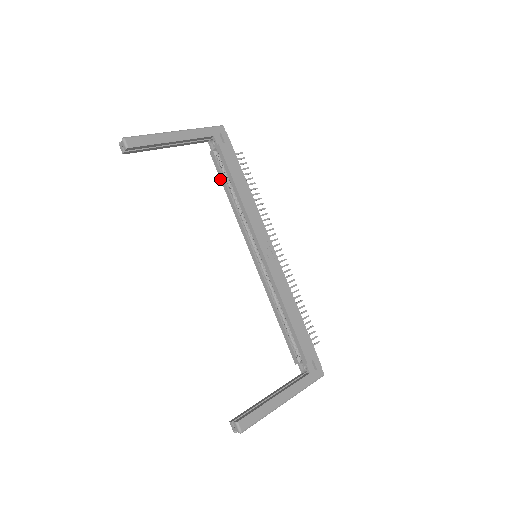
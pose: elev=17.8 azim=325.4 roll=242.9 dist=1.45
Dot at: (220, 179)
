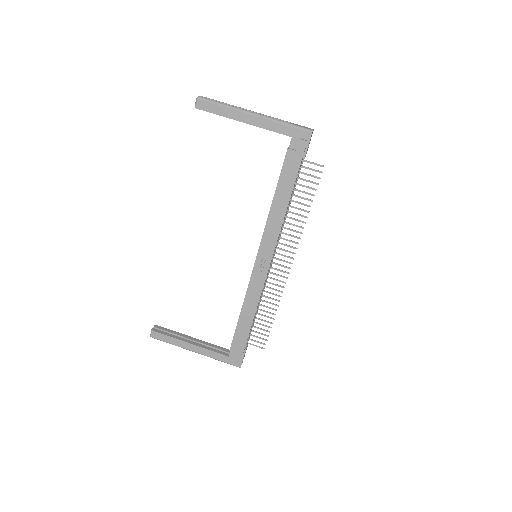
Dot at: occluded
